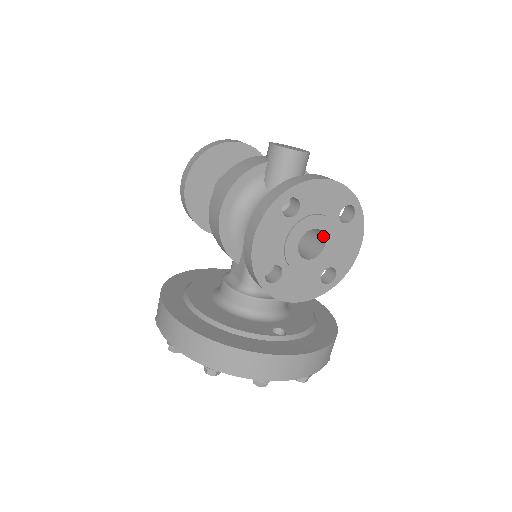
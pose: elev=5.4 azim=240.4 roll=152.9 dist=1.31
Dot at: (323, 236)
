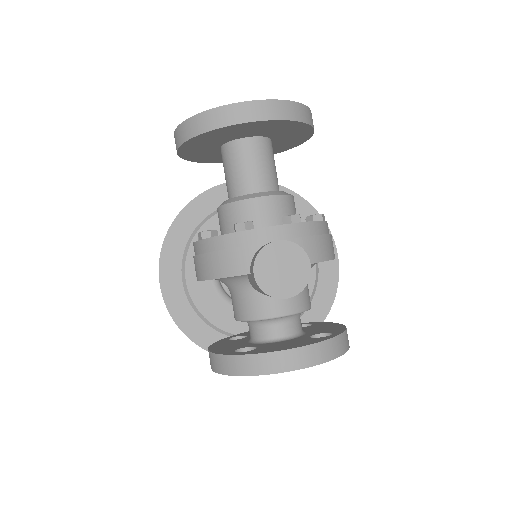
Dot at: occluded
